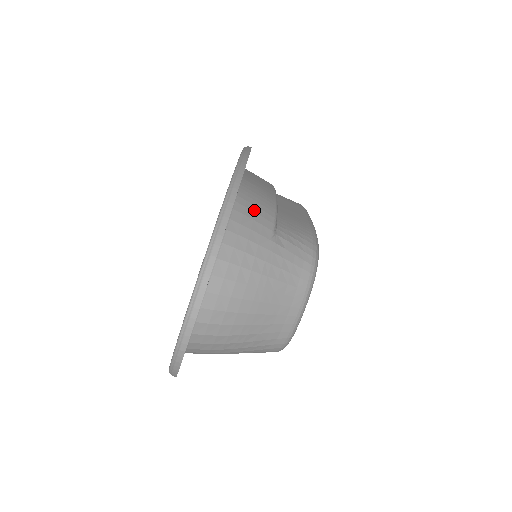
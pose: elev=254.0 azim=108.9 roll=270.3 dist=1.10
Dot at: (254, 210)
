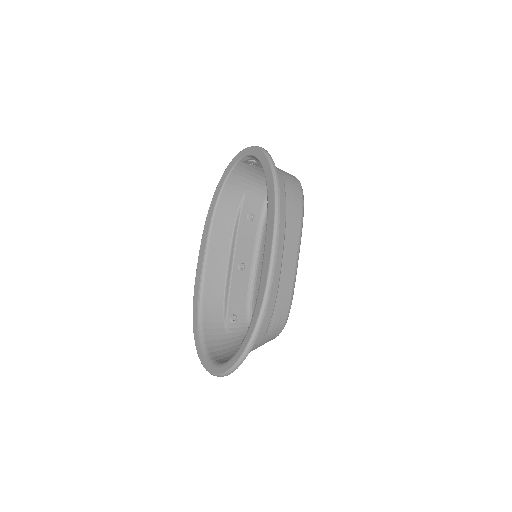
Dot at: occluded
